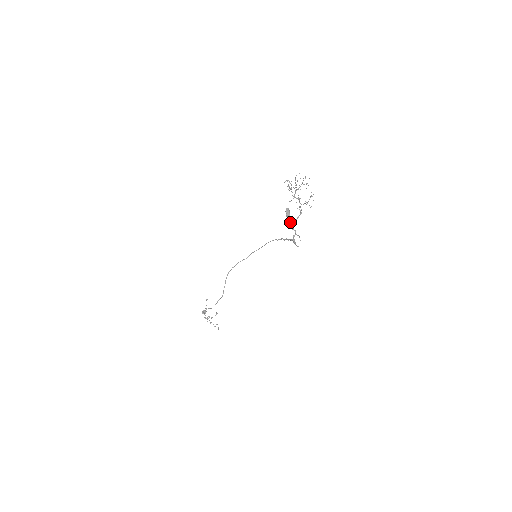
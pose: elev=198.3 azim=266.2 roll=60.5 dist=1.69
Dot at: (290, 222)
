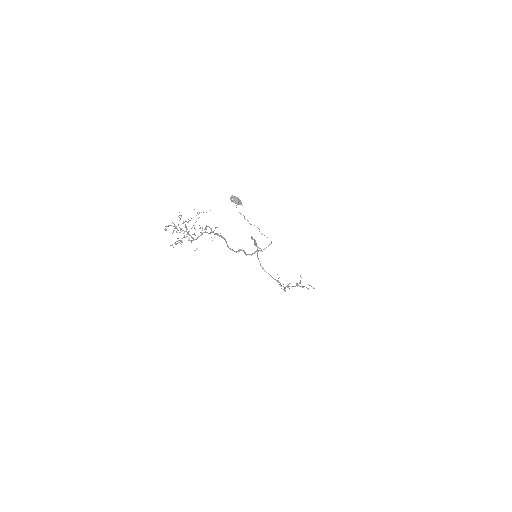
Dot at: occluded
